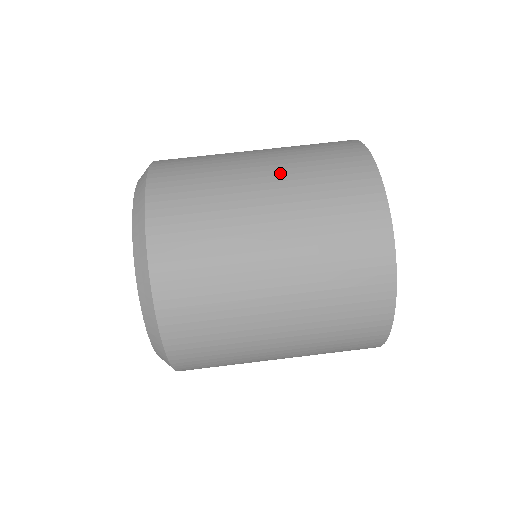
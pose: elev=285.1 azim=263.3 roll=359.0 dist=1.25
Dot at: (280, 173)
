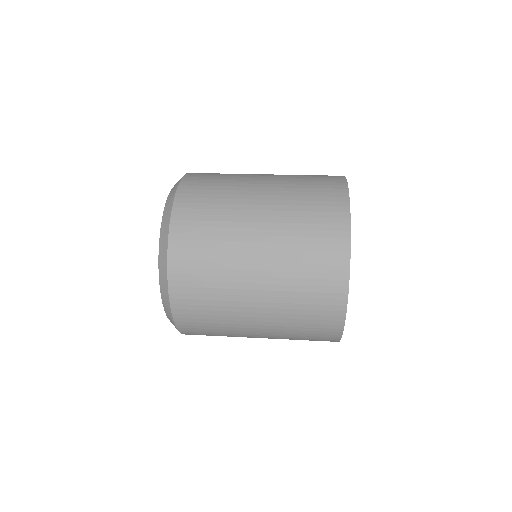
Dot at: (276, 190)
